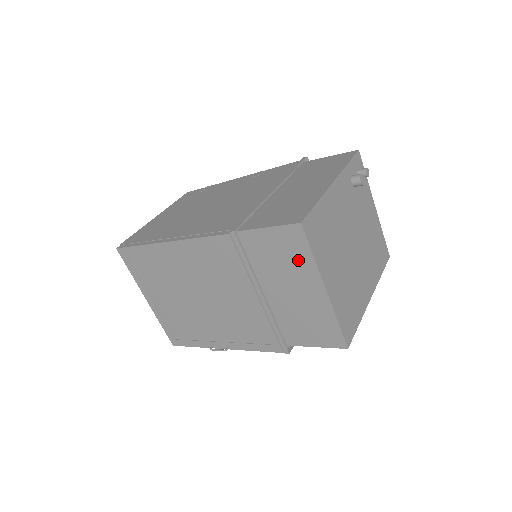
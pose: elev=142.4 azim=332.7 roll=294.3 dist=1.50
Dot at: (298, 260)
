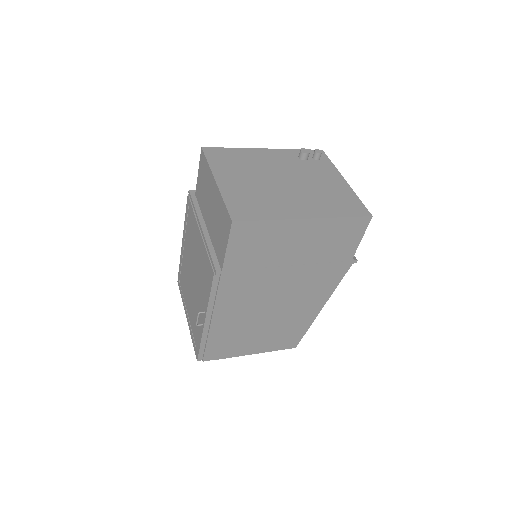
Dot at: (206, 176)
